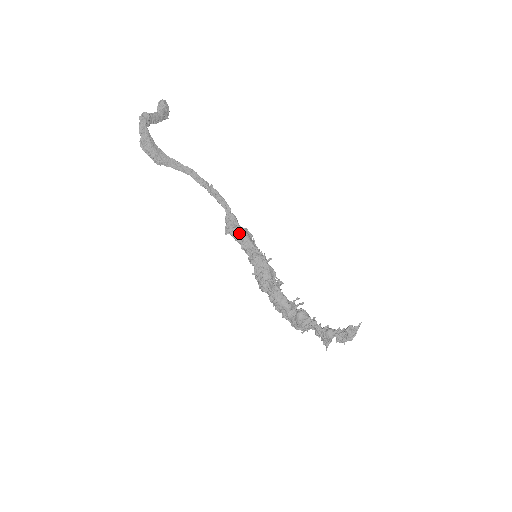
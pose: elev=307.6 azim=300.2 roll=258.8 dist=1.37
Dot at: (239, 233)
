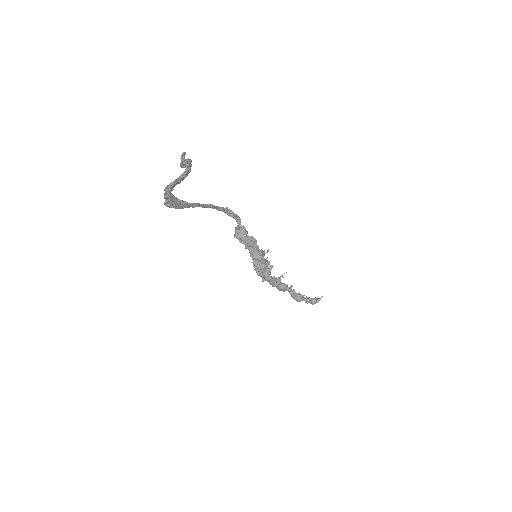
Dot at: (245, 241)
